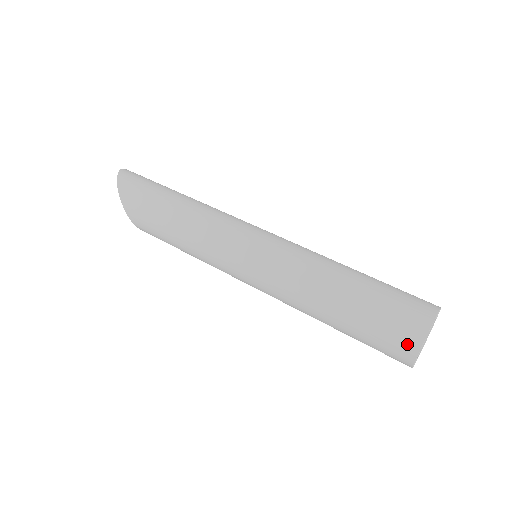
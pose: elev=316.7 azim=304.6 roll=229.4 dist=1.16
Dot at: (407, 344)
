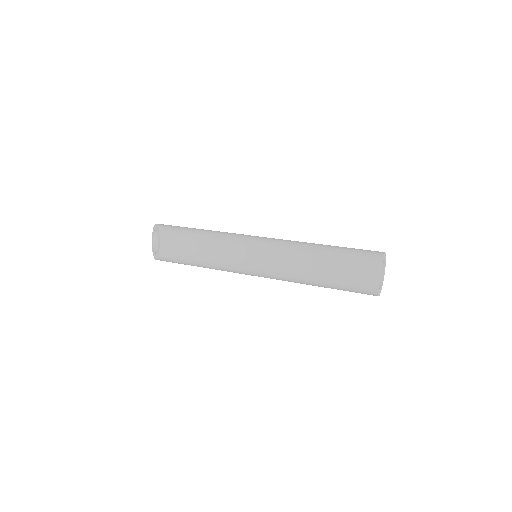
Dot at: (374, 254)
